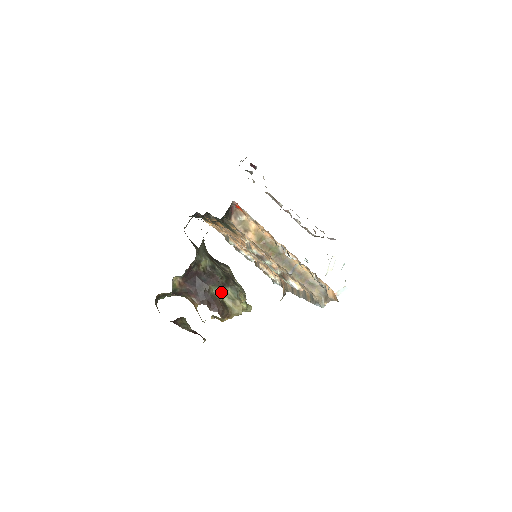
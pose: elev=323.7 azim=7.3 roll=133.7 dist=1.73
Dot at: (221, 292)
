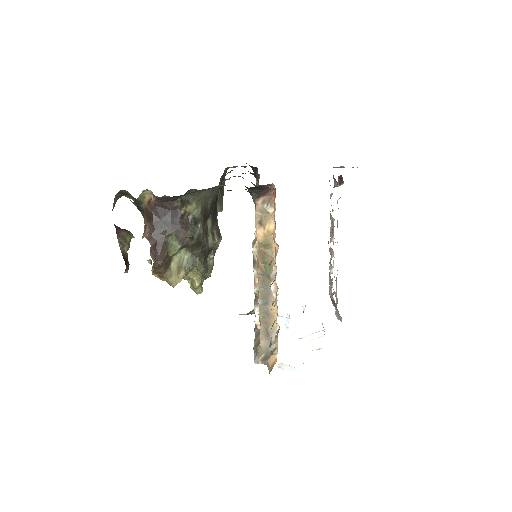
Dot at: (177, 249)
